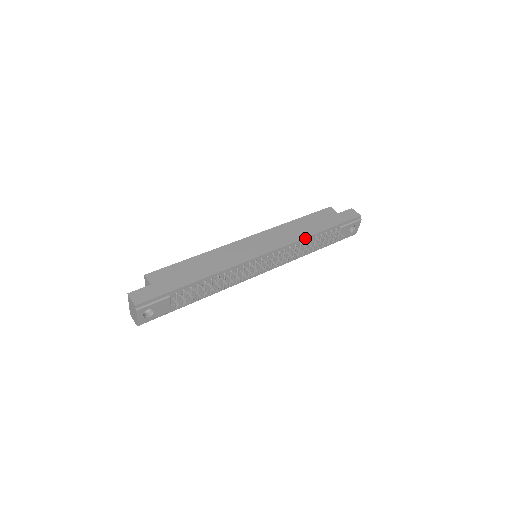
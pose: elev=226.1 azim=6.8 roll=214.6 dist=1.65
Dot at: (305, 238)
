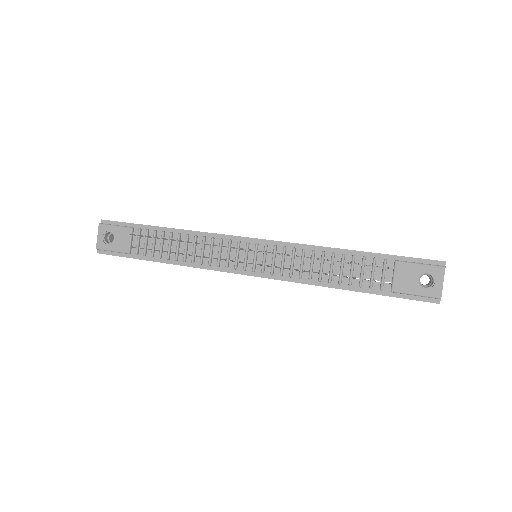
Dot at: (323, 247)
